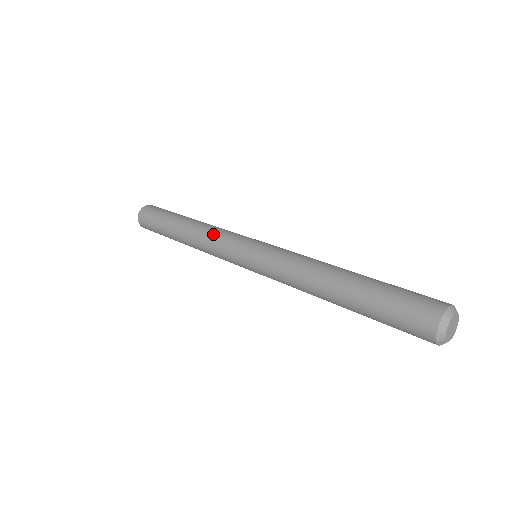
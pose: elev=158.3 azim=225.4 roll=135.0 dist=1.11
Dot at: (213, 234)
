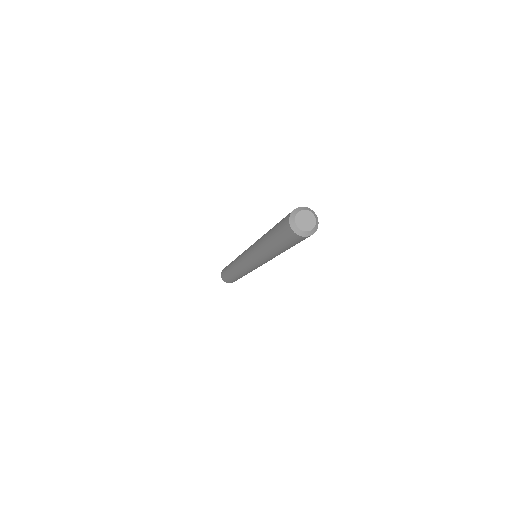
Dot at: (237, 263)
